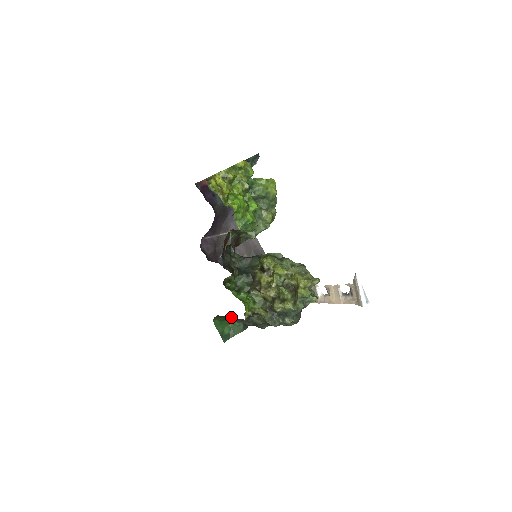
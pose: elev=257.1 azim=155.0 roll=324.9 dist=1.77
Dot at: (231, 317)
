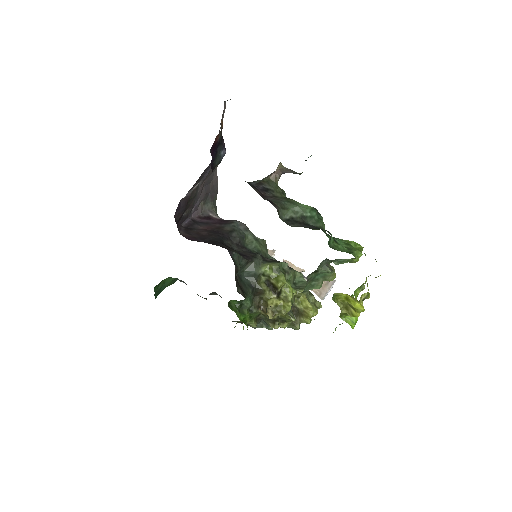
Dot at: occluded
